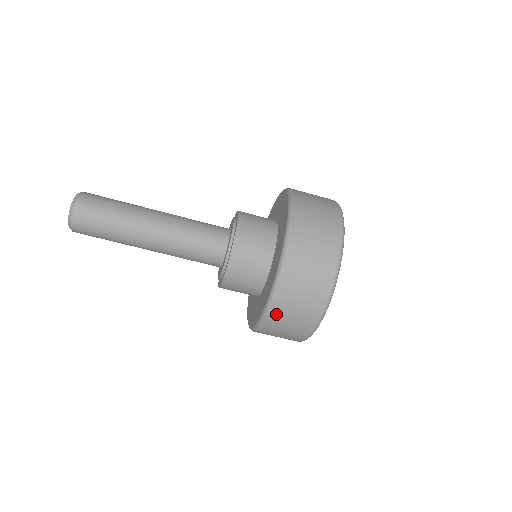
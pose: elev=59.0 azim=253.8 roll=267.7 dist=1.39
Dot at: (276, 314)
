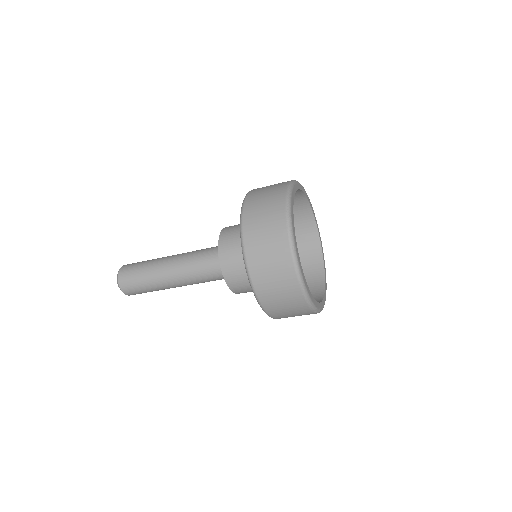
Dot at: occluded
